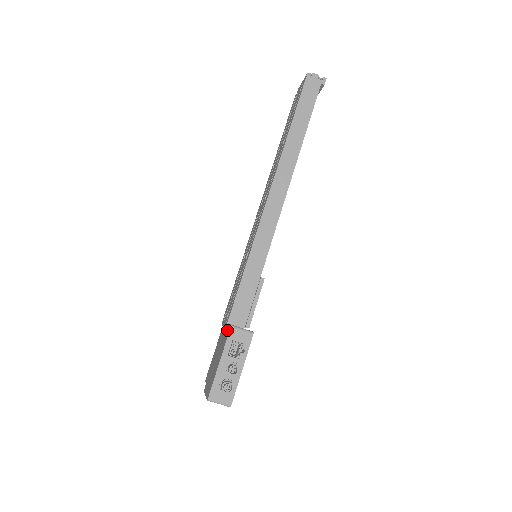
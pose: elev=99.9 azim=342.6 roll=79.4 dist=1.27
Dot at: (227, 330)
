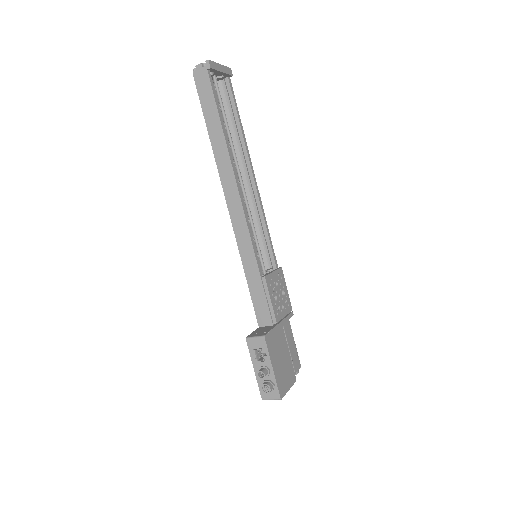
Dot at: occluded
